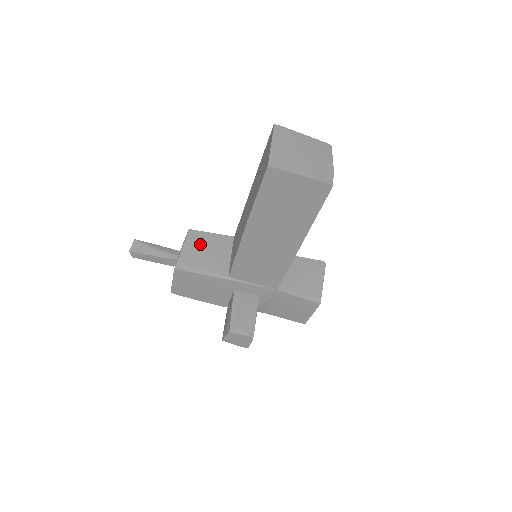
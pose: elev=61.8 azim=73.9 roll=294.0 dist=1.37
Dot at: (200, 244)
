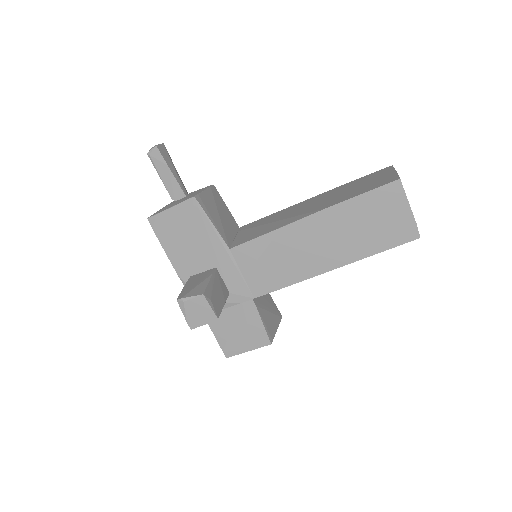
Dot at: (218, 203)
